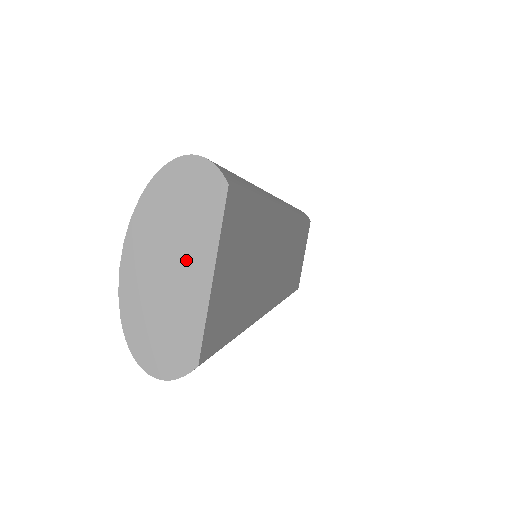
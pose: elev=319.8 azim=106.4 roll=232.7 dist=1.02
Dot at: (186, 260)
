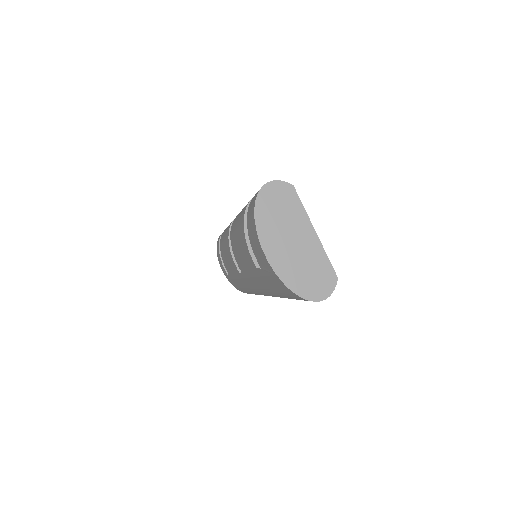
Dot at: (298, 233)
